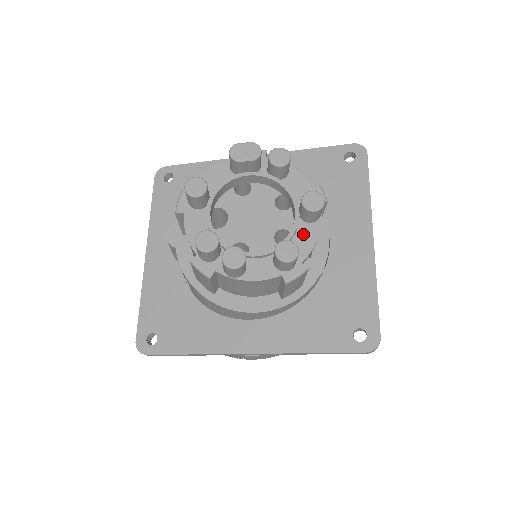
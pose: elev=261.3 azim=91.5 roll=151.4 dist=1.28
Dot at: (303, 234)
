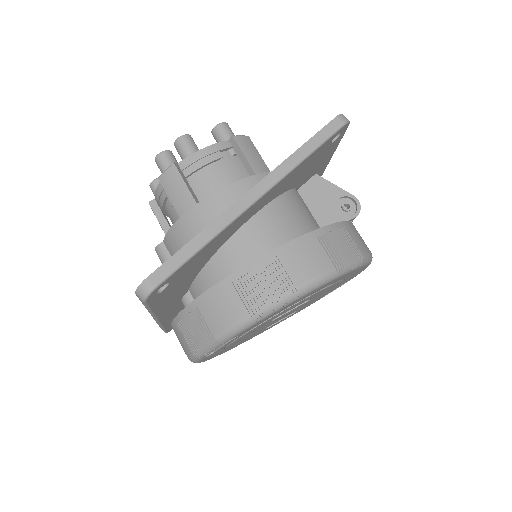
Dot at: occluded
